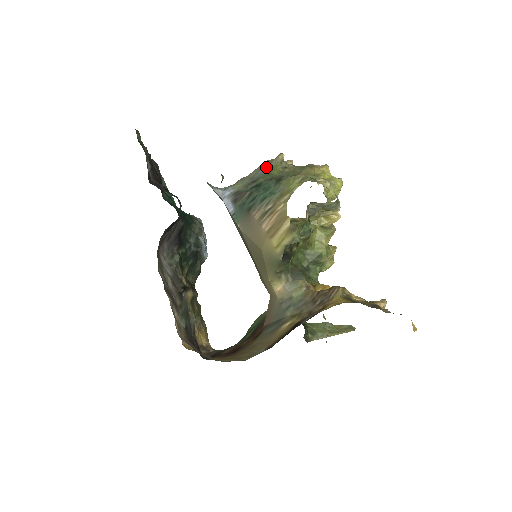
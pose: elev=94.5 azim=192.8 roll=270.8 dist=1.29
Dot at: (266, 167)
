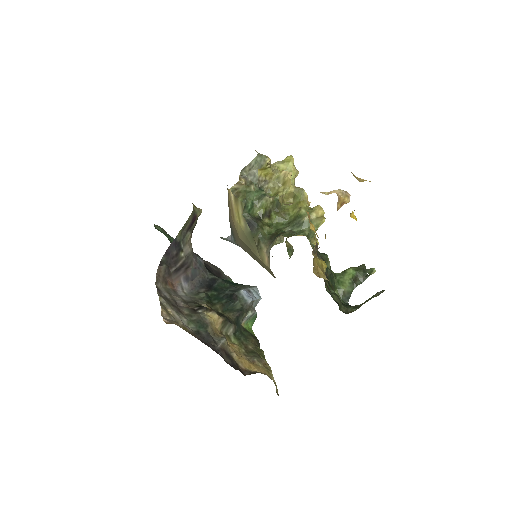
Dot at: occluded
